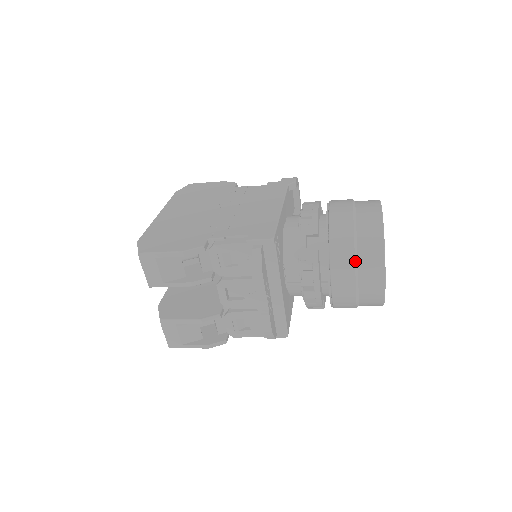
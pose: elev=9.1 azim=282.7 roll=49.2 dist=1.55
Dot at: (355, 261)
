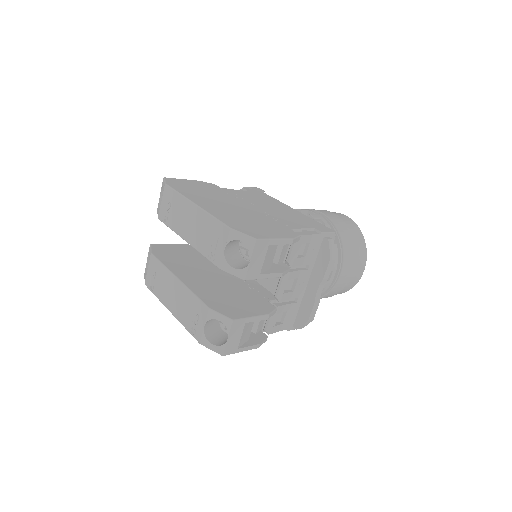
Dot at: (355, 255)
